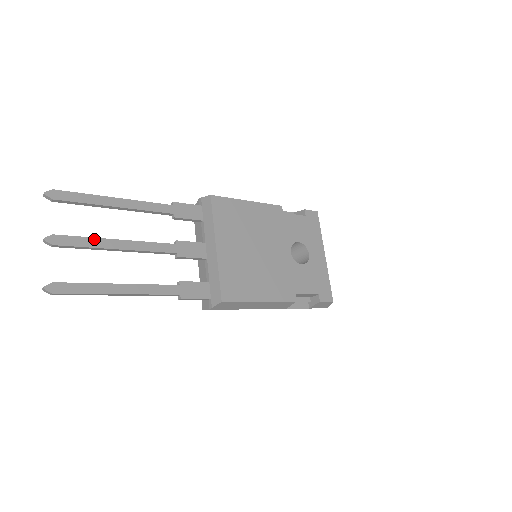
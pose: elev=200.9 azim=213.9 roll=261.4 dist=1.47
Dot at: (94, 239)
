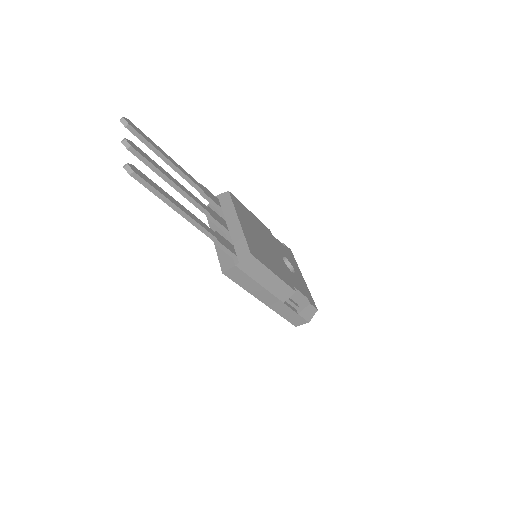
Dot at: (157, 164)
